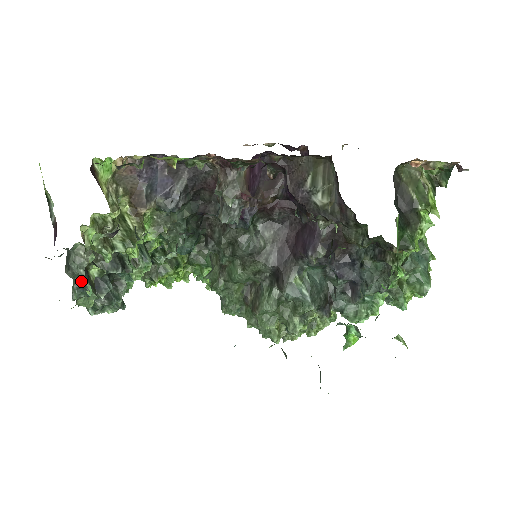
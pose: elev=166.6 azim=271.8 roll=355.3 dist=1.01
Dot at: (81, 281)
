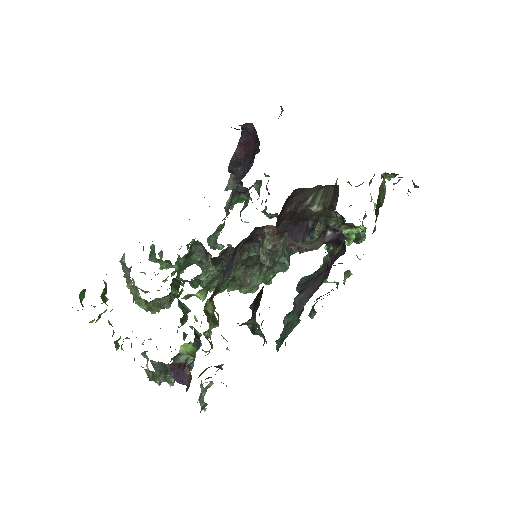
Dot at: occluded
